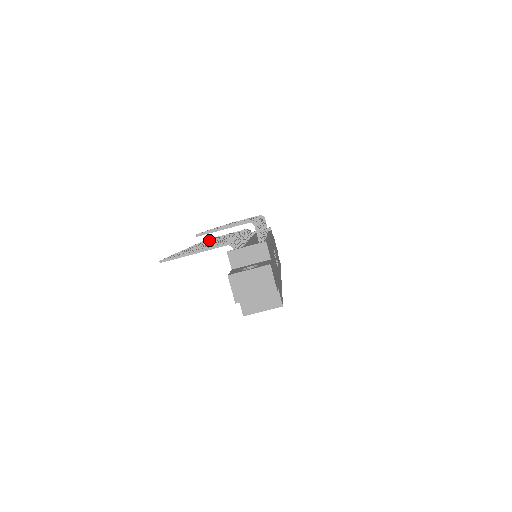
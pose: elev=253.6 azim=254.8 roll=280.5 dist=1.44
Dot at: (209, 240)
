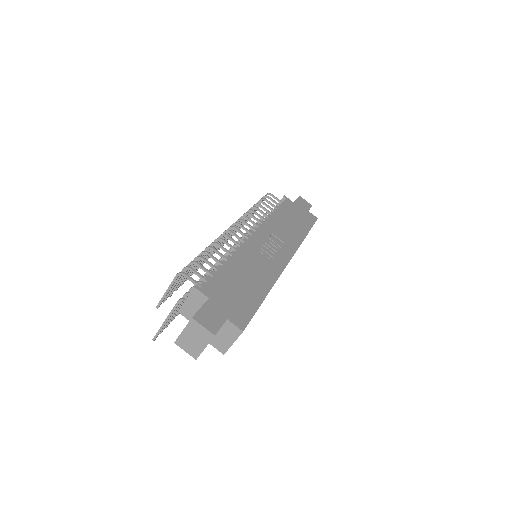
Dot at: occluded
